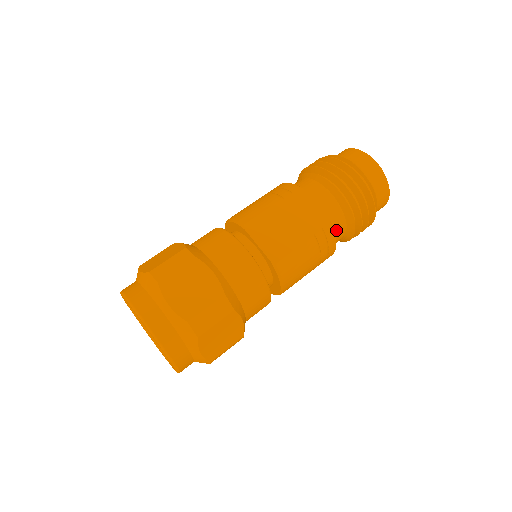
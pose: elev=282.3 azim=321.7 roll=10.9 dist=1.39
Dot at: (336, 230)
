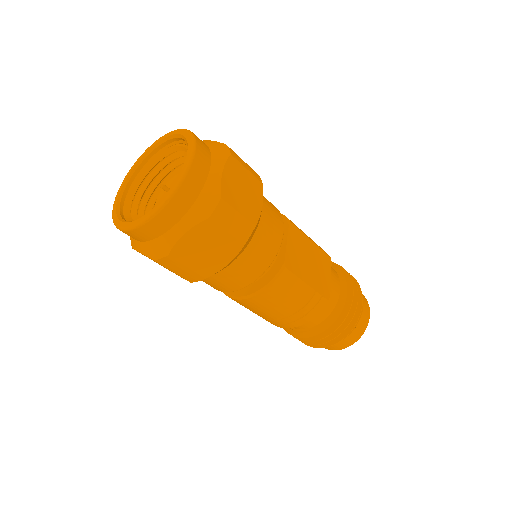
Dot at: occluded
